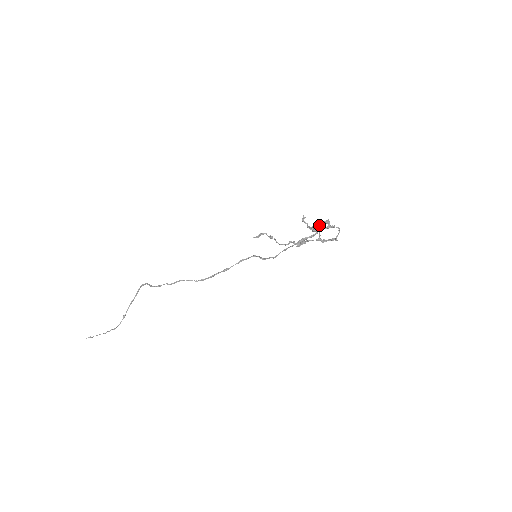
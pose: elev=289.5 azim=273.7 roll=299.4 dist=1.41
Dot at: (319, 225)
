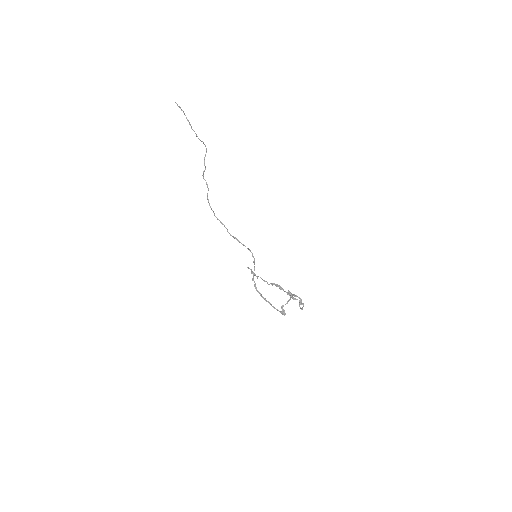
Dot at: occluded
